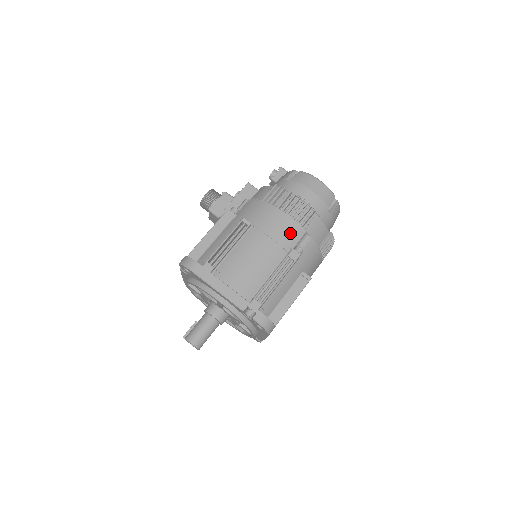
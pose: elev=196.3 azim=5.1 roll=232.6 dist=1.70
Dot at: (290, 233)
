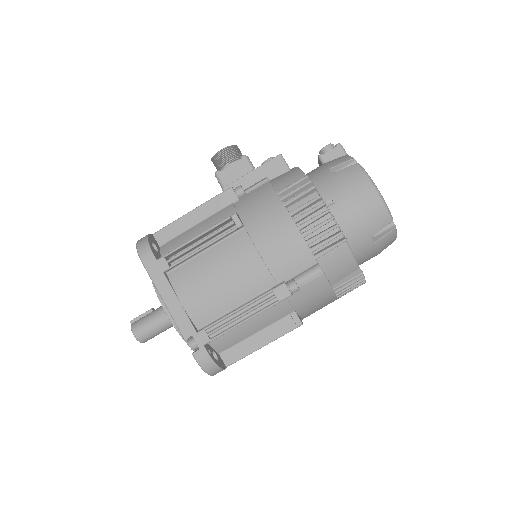
Dot at: (291, 258)
